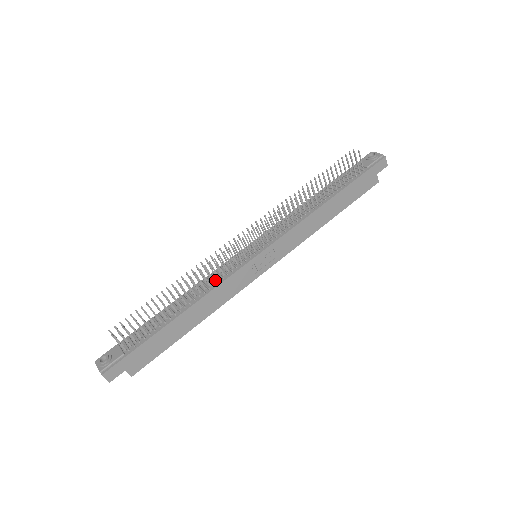
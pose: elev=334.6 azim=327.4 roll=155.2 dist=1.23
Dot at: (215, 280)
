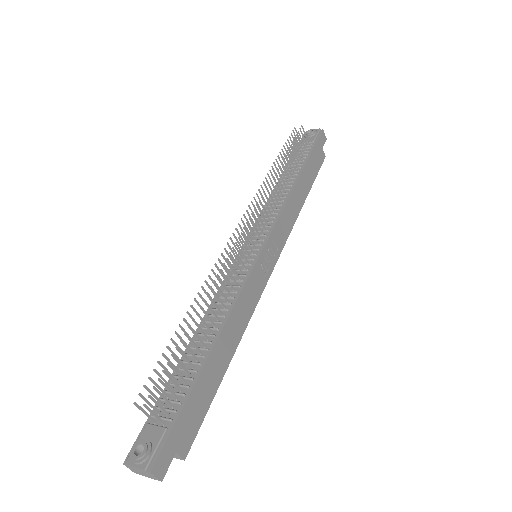
Dot at: (230, 294)
